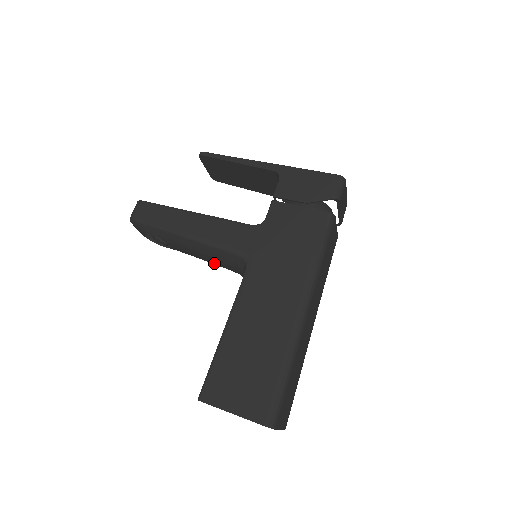
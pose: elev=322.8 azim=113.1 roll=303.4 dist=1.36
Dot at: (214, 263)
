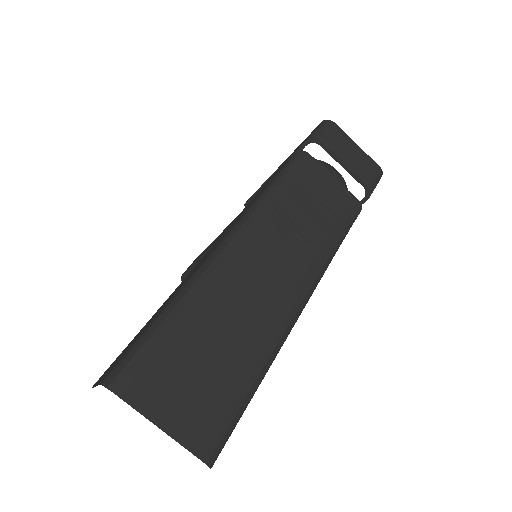
Dot at: occluded
